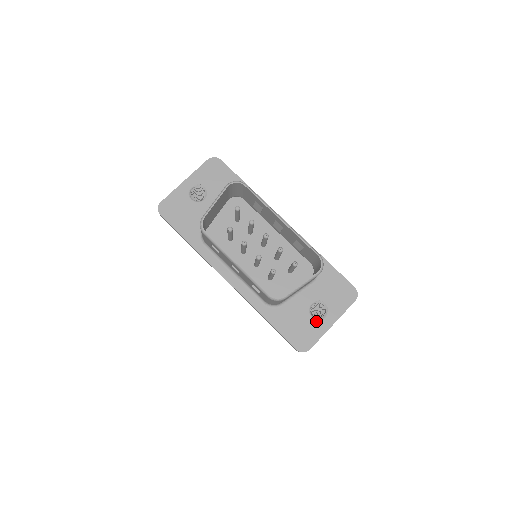
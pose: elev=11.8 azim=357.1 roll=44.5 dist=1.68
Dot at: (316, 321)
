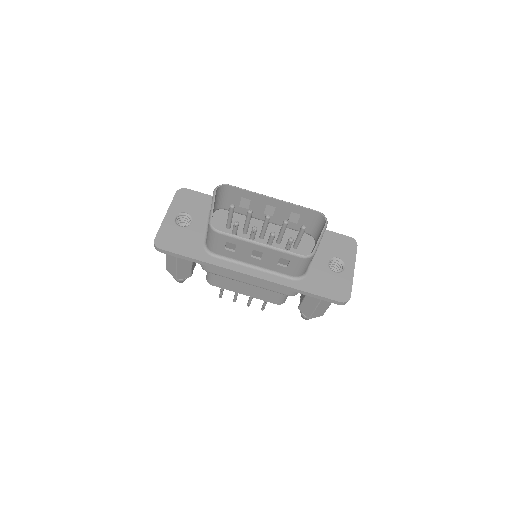
Dot at: (340, 274)
